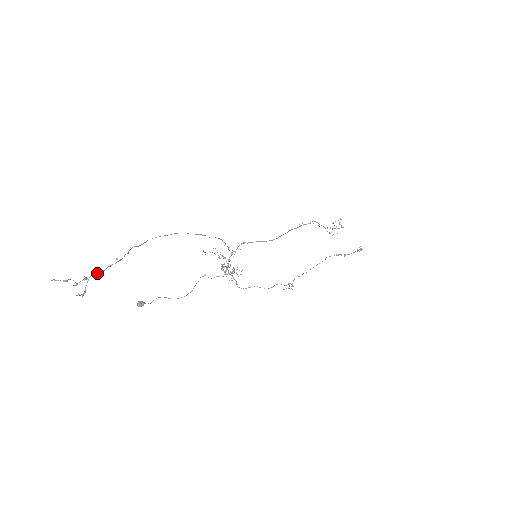
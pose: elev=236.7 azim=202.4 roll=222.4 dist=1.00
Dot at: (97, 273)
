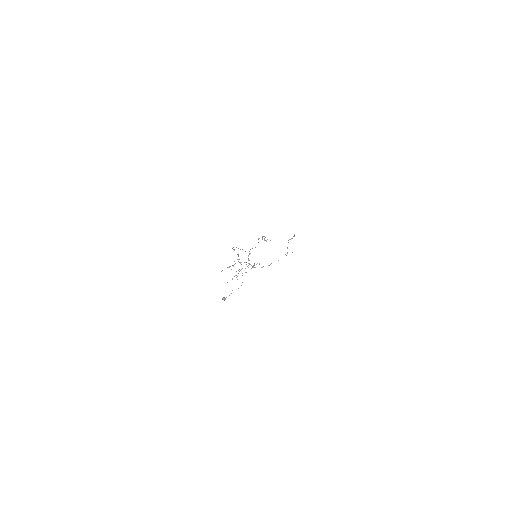
Dot at: occluded
